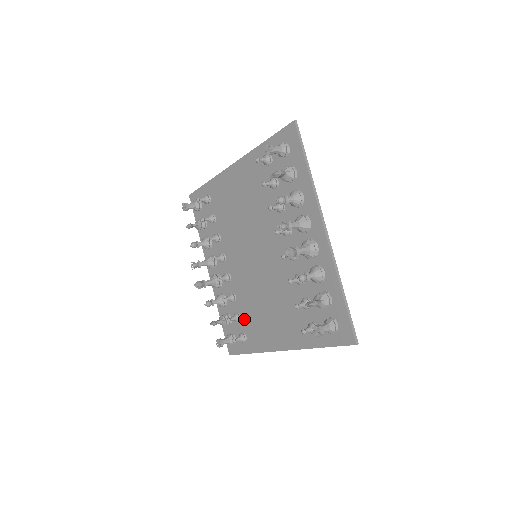
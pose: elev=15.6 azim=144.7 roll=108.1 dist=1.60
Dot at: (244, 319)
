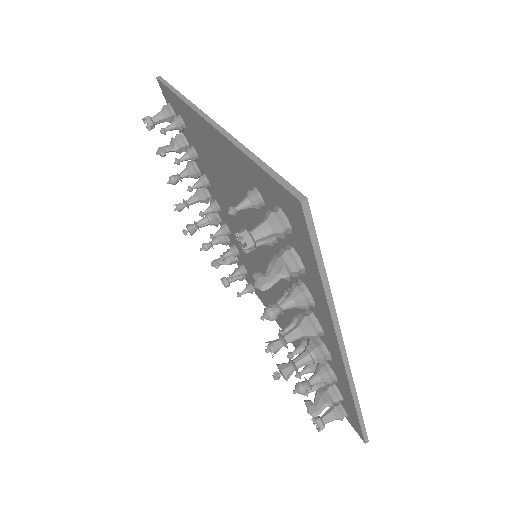
Dot at: (251, 277)
